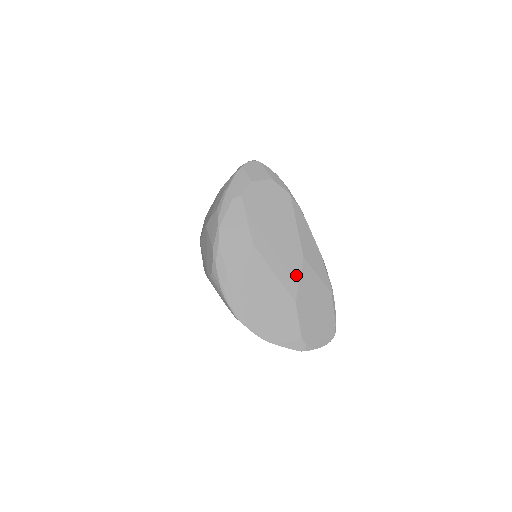
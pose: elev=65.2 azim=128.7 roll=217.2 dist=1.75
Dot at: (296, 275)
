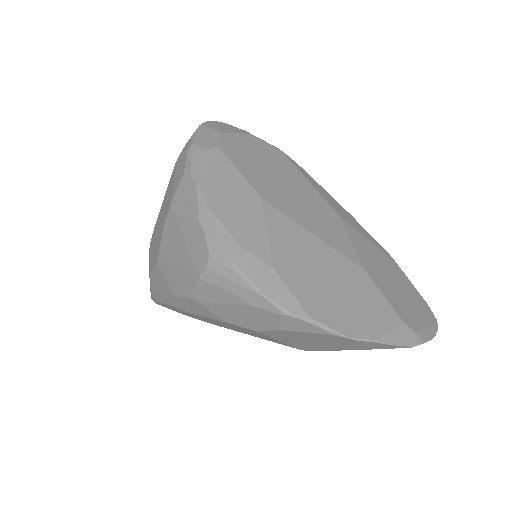
Dot at: (343, 236)
